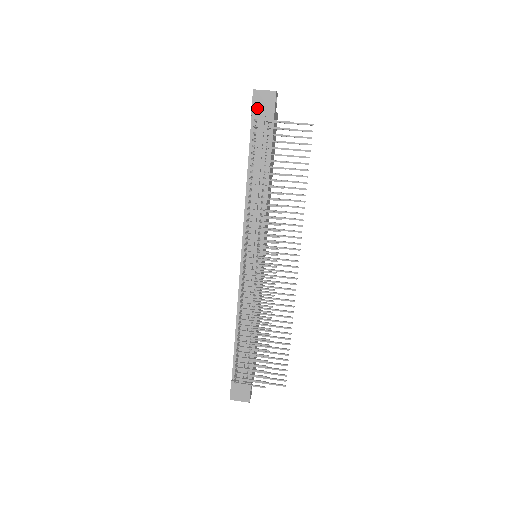
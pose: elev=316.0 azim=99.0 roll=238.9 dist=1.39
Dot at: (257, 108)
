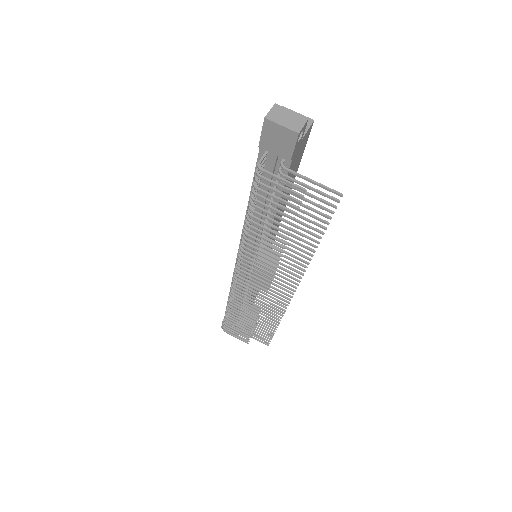
Dot at: (268, 142)
